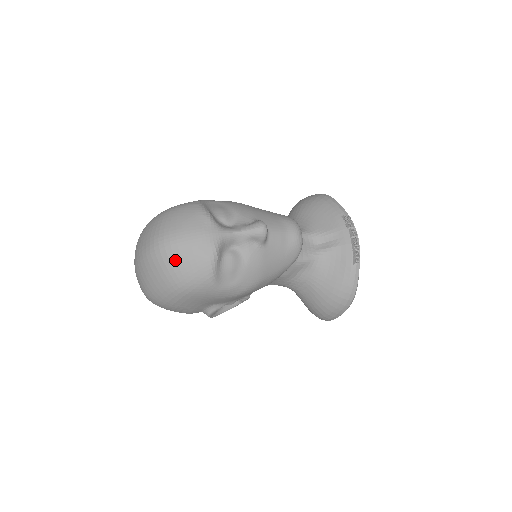
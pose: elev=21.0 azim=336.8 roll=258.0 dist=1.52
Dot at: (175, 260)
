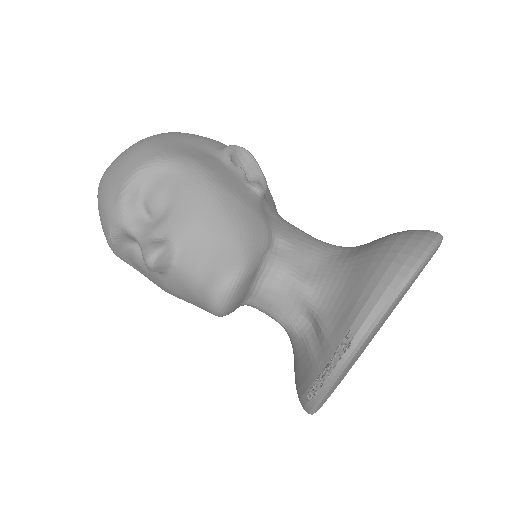
Dot at: occluded
